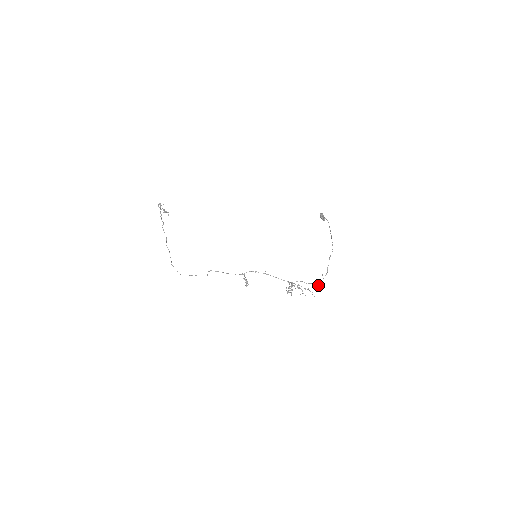
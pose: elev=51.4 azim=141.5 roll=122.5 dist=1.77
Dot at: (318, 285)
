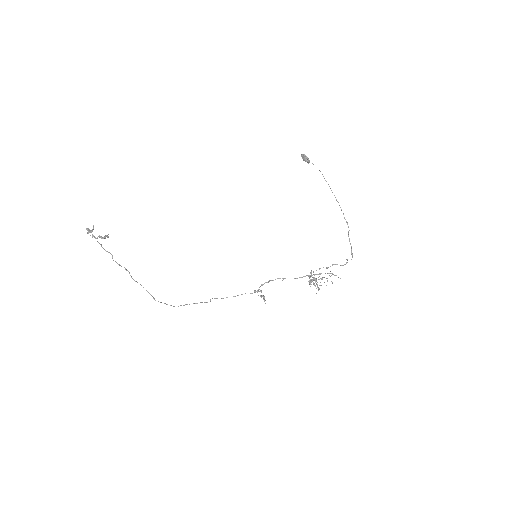
Dot at: occluded
